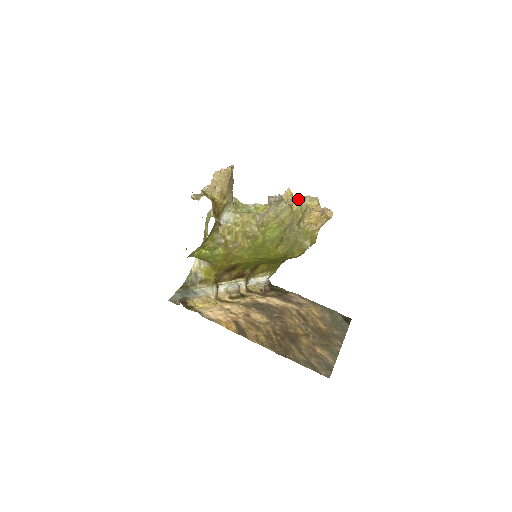
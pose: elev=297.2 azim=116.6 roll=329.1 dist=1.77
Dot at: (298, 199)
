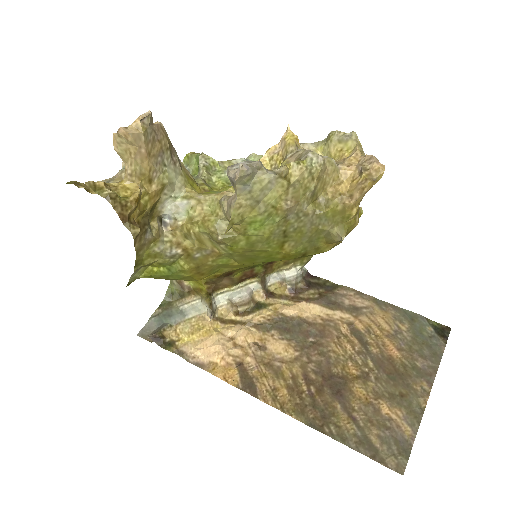
Dot at: (304, 151)
